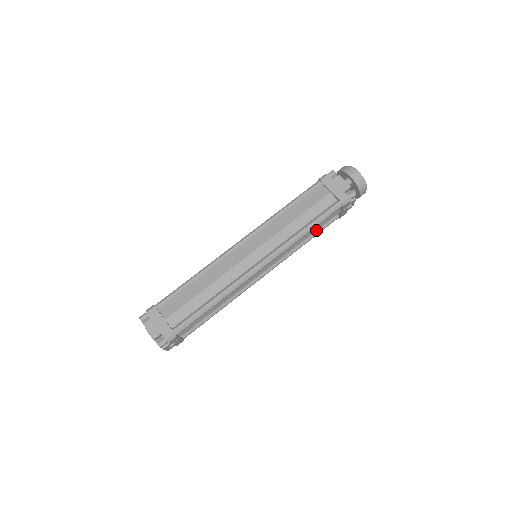
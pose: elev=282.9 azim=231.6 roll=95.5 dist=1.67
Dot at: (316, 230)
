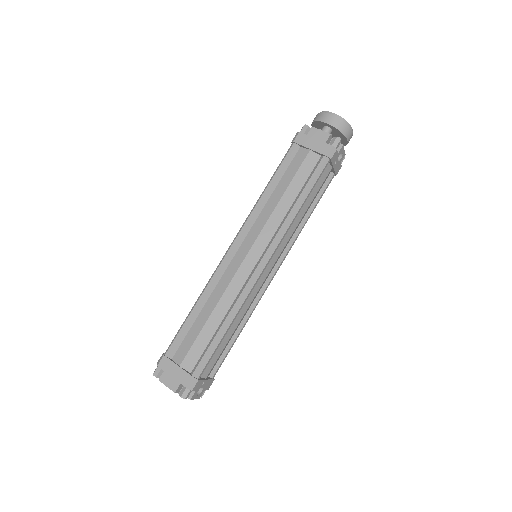
Dot at: (312, 200)
